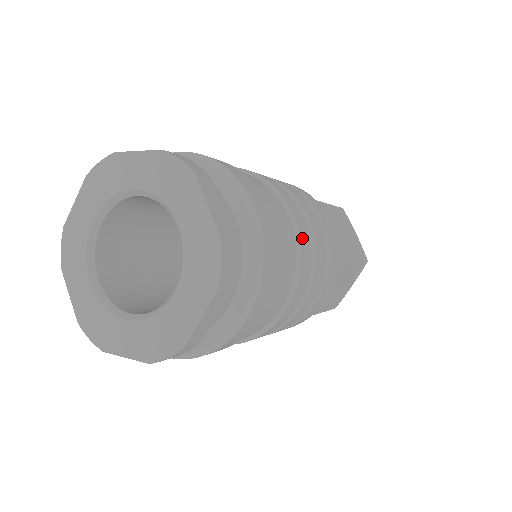
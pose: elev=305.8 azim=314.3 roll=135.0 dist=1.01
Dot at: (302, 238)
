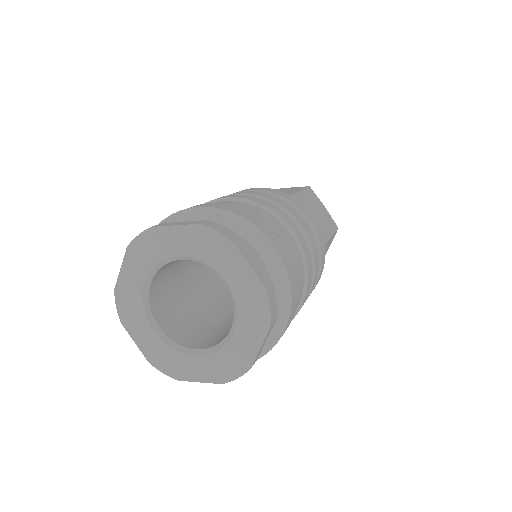
Dot at: (304, 249)
